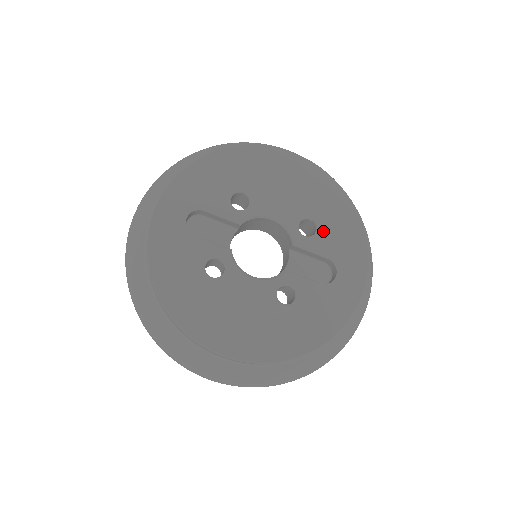
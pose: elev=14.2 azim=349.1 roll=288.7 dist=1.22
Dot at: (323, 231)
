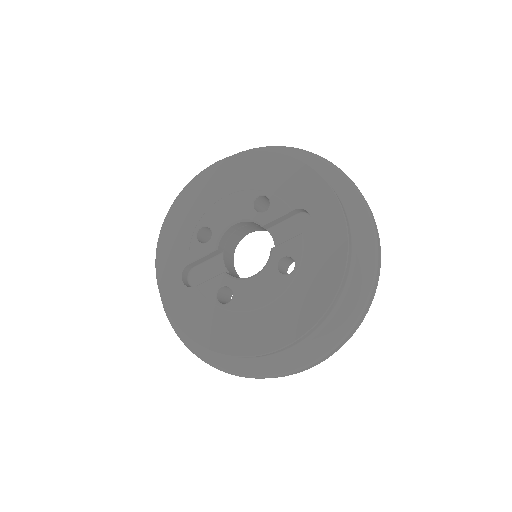
Dot at: (274, 195)
